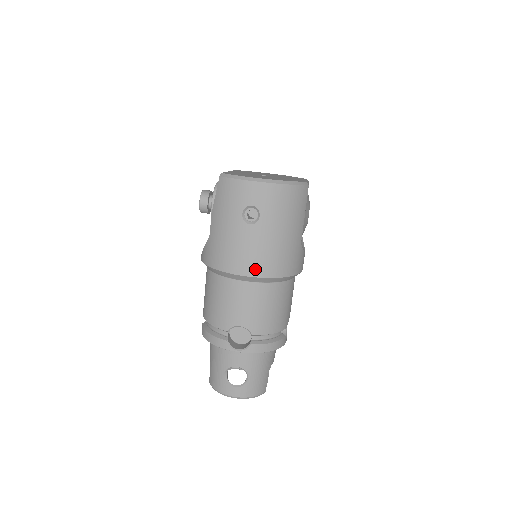
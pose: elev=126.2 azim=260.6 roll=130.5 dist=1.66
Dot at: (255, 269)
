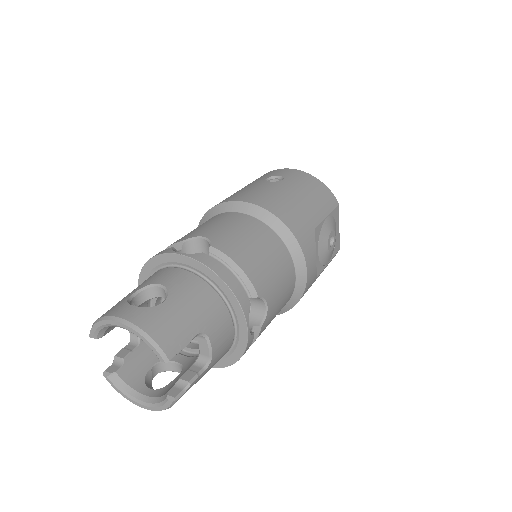
Dot at: (256, 200)
